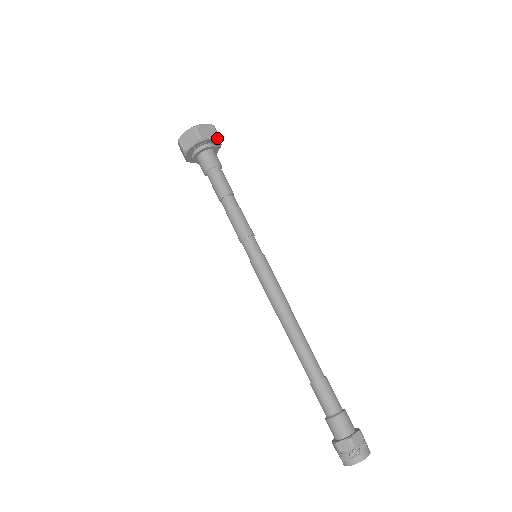
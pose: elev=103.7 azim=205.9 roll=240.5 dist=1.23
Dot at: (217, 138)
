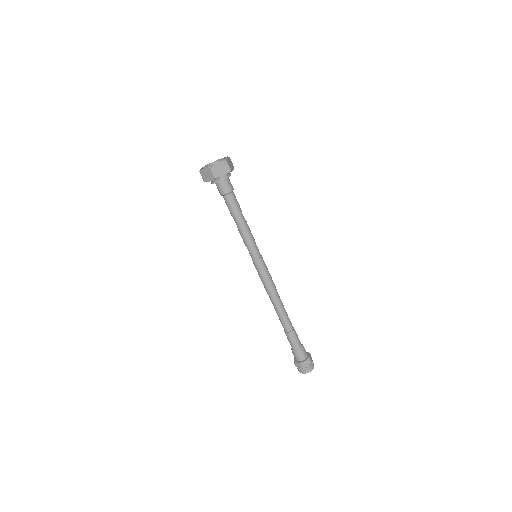
Dot at: (233, 168)
